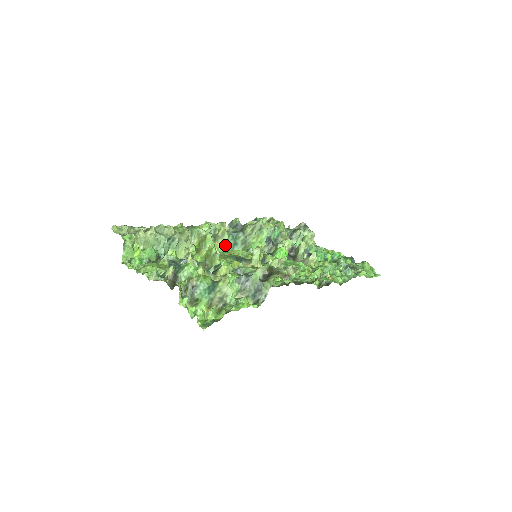
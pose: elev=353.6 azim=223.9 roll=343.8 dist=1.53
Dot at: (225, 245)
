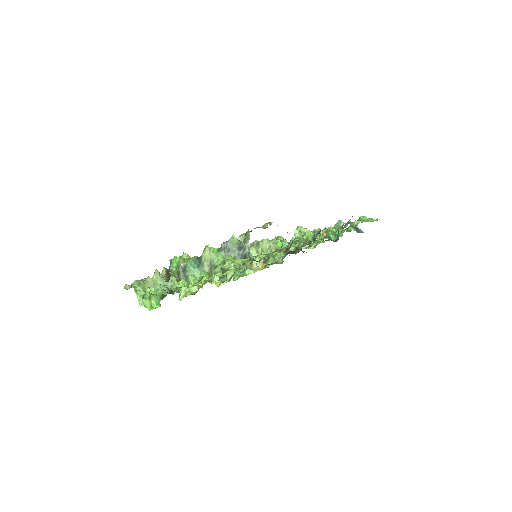
Dot at: occluded
